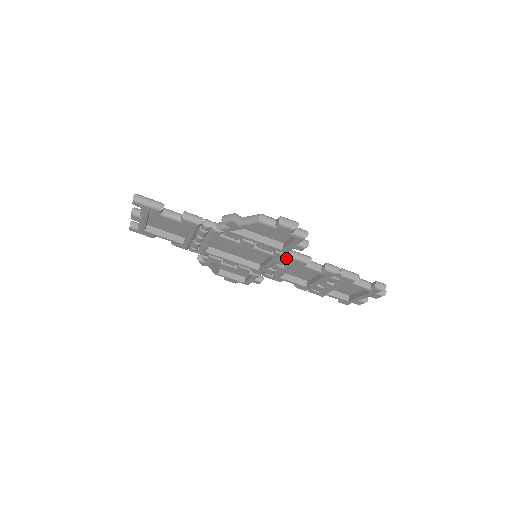
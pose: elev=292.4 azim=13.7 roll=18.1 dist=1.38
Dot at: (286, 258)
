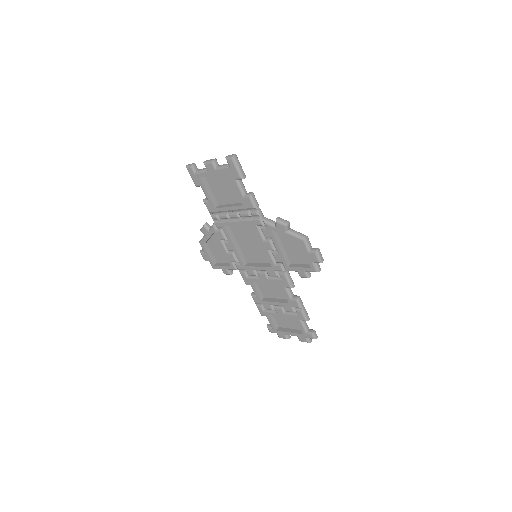
Dot at: (281, 273)
